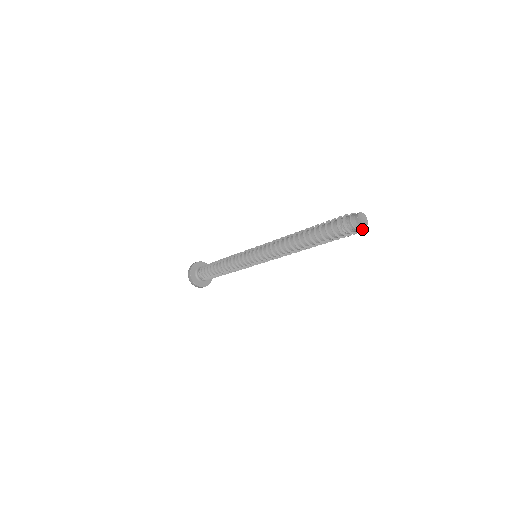
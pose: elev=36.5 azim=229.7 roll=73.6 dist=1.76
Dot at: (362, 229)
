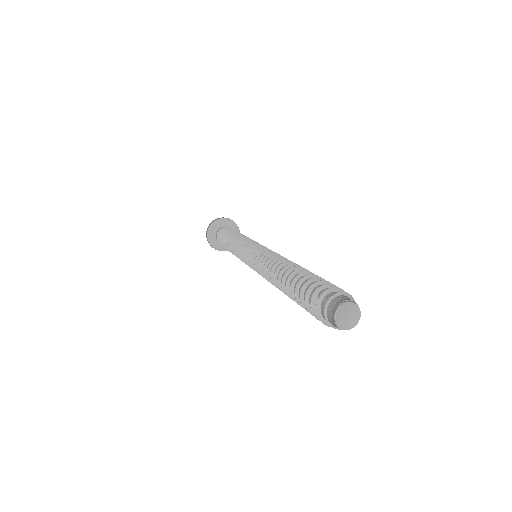
Dot at: (350, 325)
